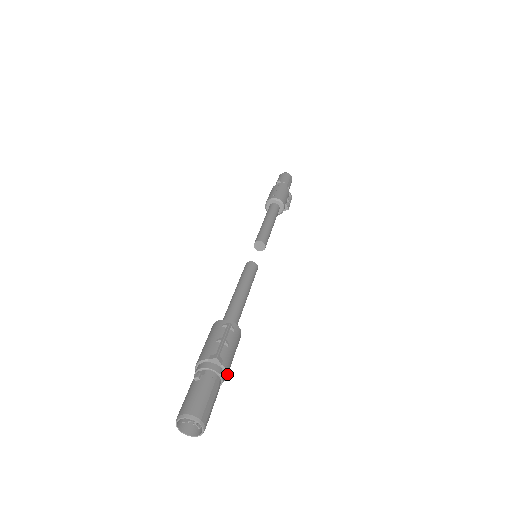
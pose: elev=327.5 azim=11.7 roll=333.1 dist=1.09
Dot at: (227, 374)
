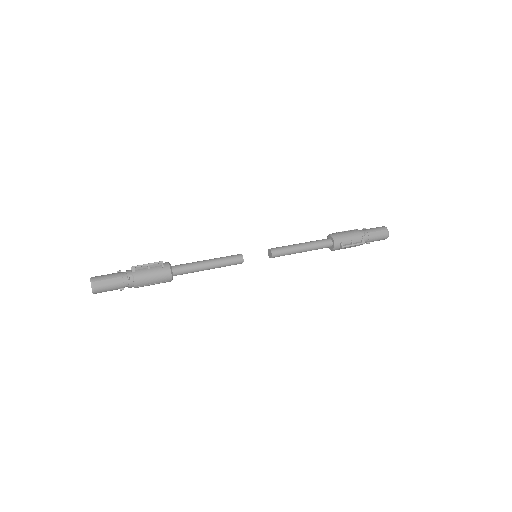
Dot at: (135, 281)
